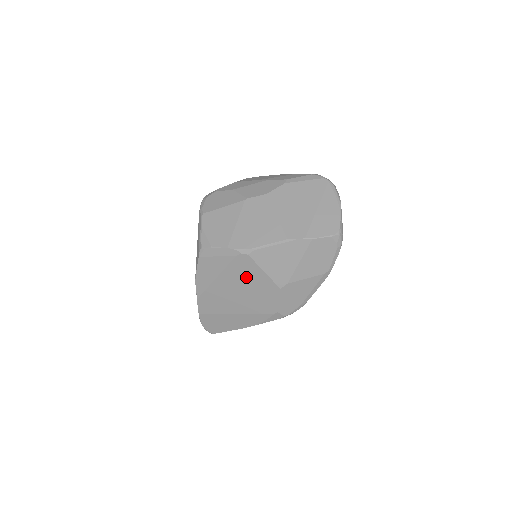
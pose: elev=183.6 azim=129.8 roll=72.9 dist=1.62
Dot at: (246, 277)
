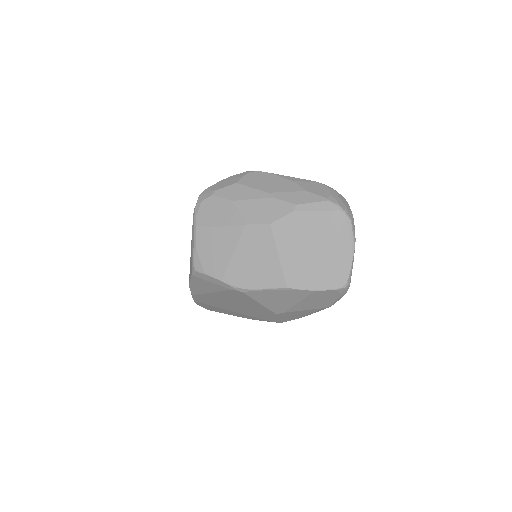
Dot at: (241, 300)
